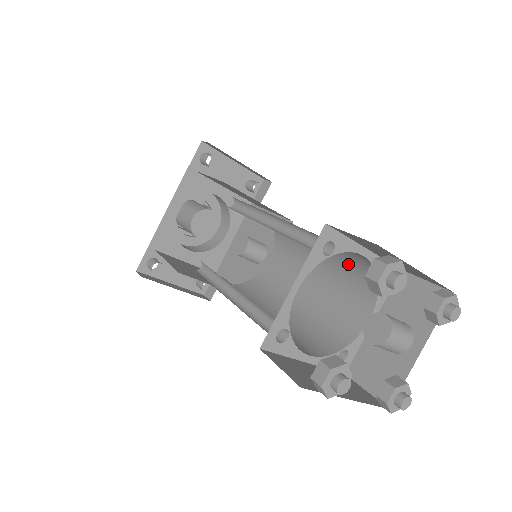
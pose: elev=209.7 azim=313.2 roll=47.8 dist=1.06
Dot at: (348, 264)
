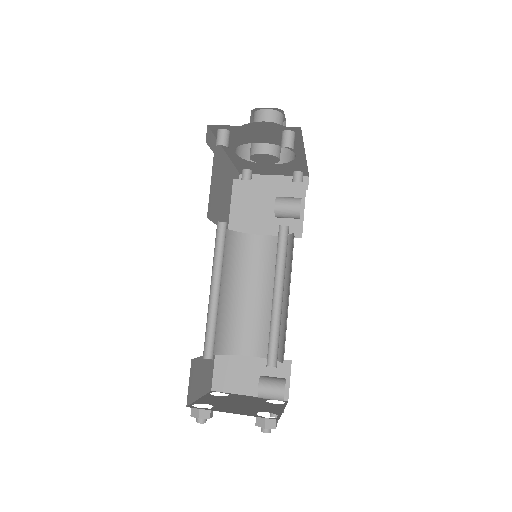
Dot at: occluded
